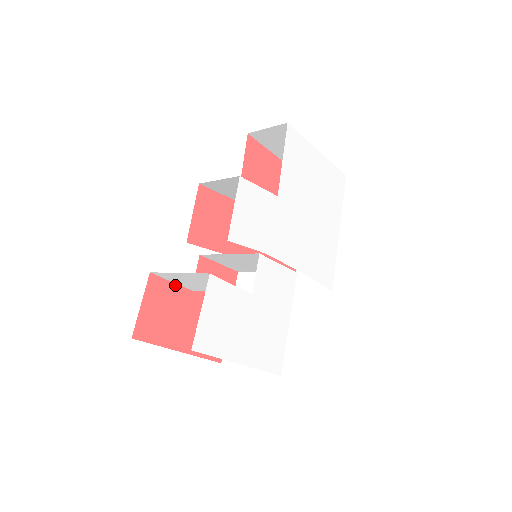
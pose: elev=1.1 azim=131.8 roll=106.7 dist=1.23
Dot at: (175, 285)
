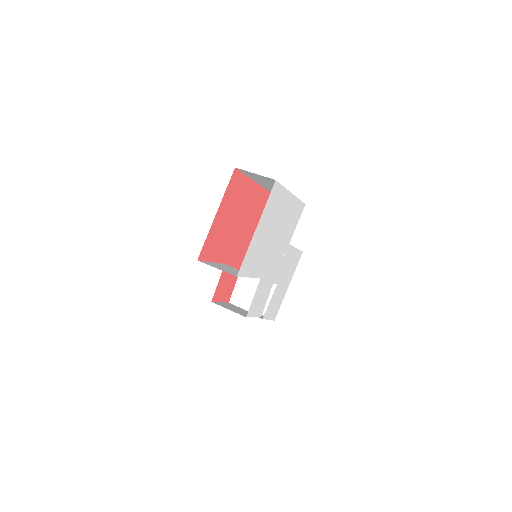
Dot at: occluded
